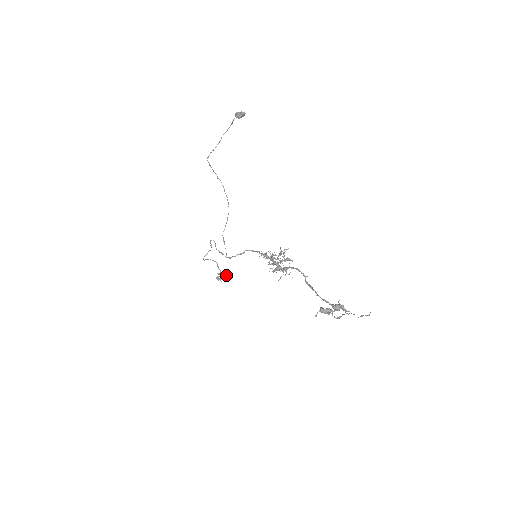
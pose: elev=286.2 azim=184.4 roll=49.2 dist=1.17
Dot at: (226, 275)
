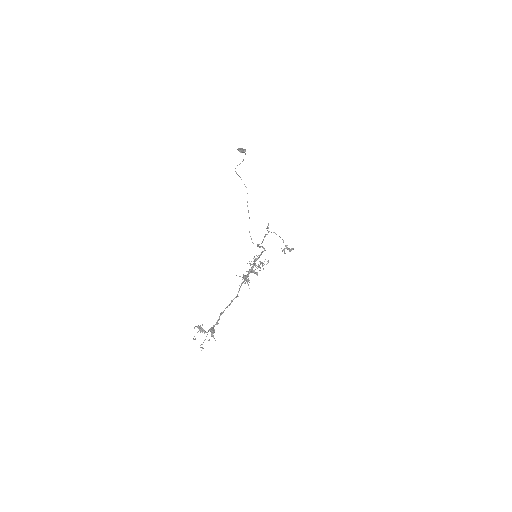
Dot at: (290, 250)
